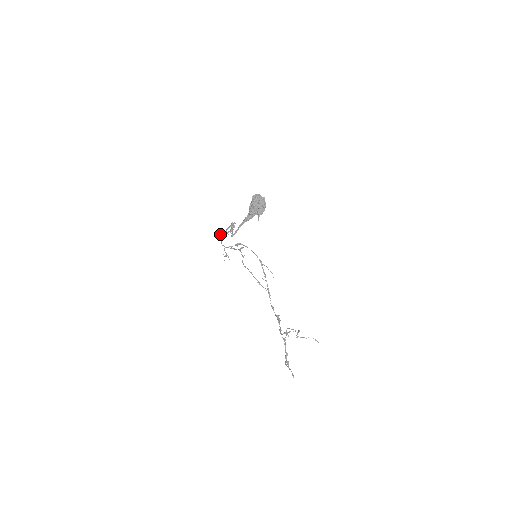
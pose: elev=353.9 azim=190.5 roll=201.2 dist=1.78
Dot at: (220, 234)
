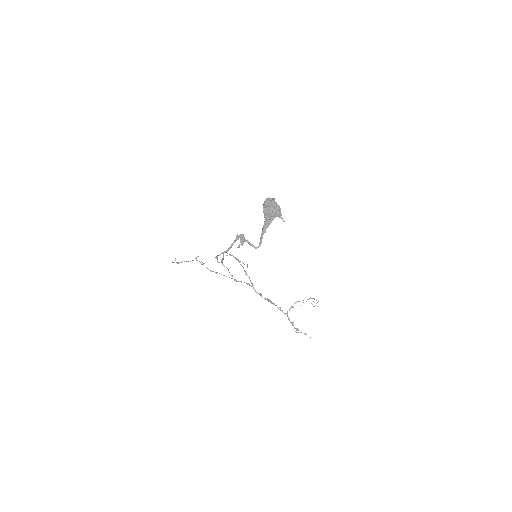
Dot at: (223, 252)
